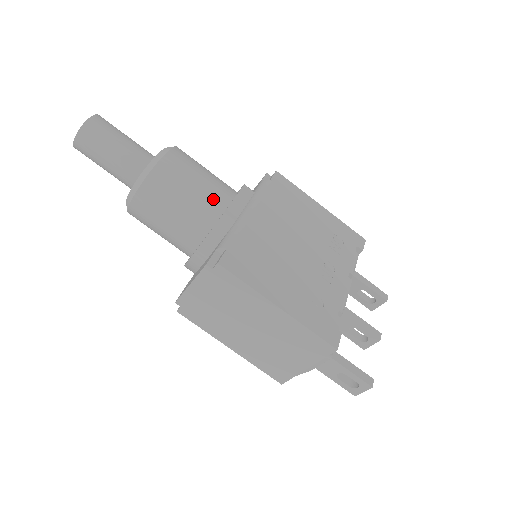
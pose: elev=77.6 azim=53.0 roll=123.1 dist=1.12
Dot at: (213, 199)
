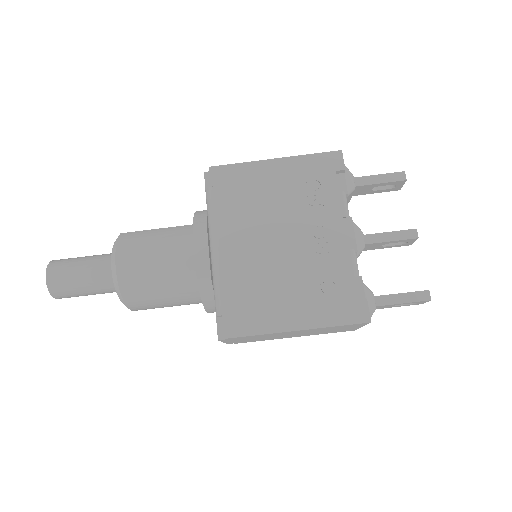
Dot at: (180, 269)
